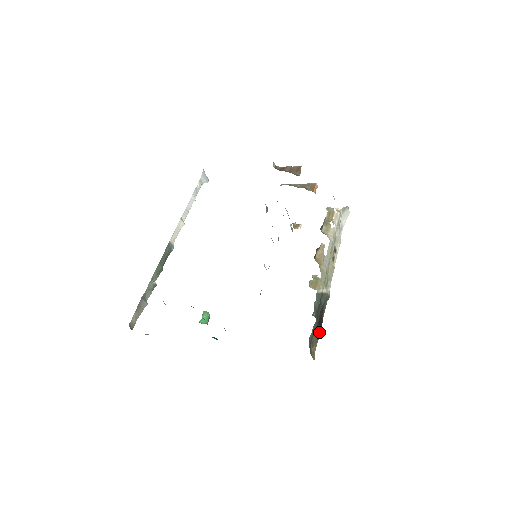
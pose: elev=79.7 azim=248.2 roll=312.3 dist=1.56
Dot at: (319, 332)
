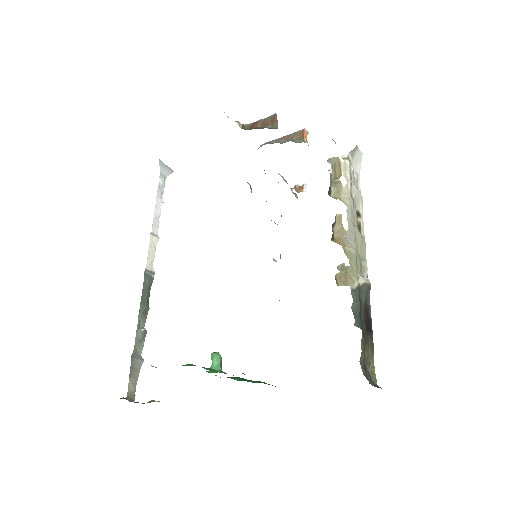
Dot at: (371, 340)
